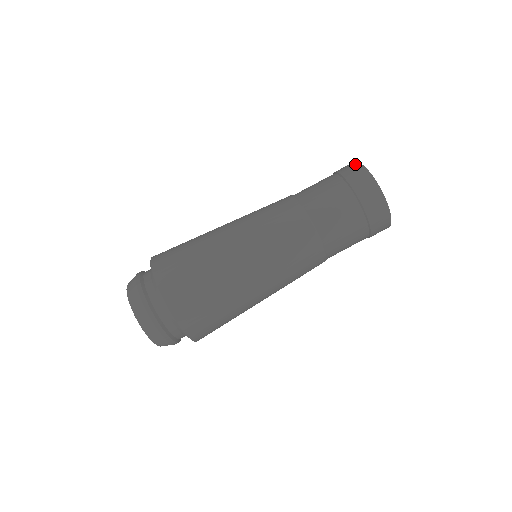
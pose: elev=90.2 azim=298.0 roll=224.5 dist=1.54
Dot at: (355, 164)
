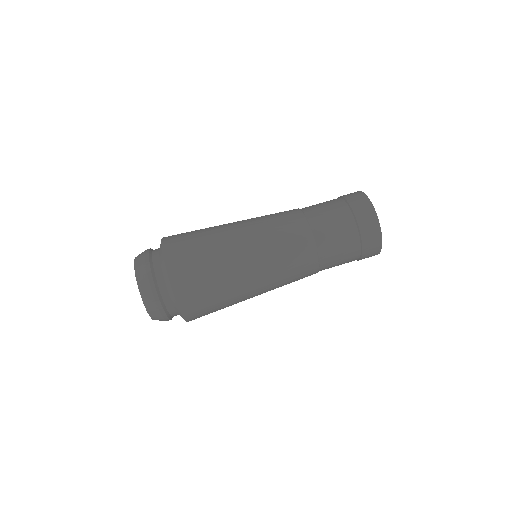
Dot at: (372, 212)
